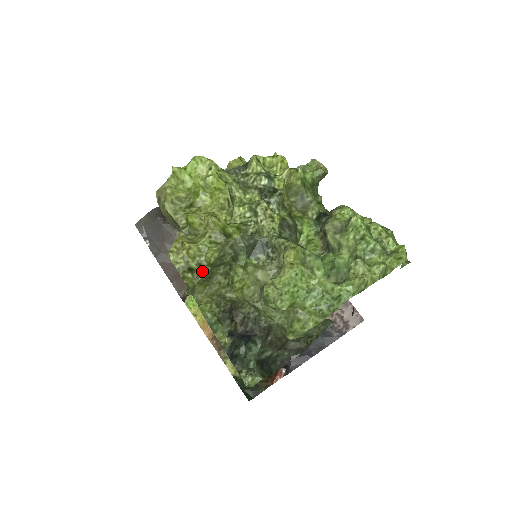
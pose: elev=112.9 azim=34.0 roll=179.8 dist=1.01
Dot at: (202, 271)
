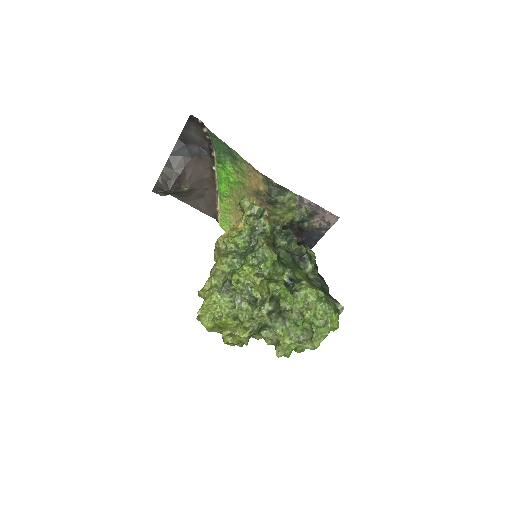
Dot at: occluded
